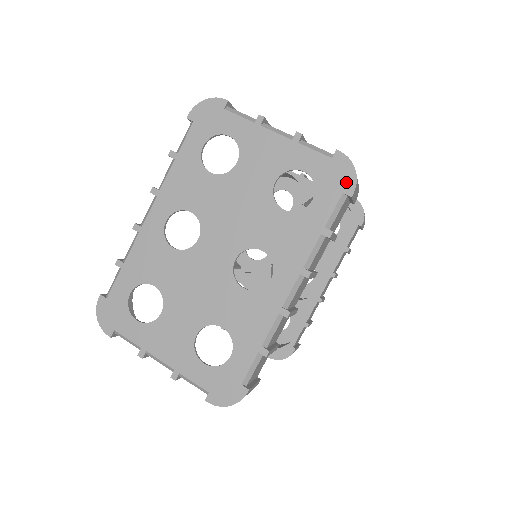
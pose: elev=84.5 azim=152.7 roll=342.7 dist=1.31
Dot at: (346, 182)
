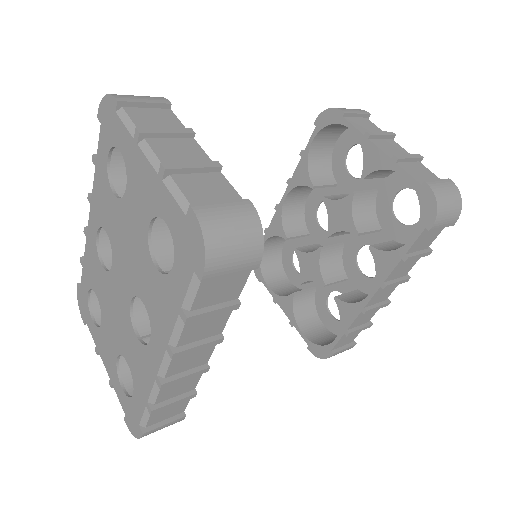
Dot at: (196, 258)
